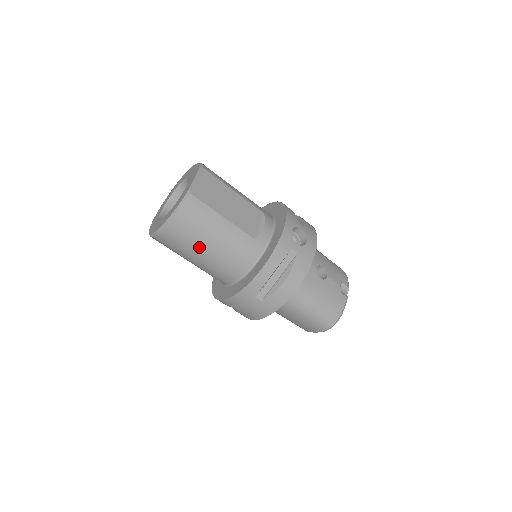
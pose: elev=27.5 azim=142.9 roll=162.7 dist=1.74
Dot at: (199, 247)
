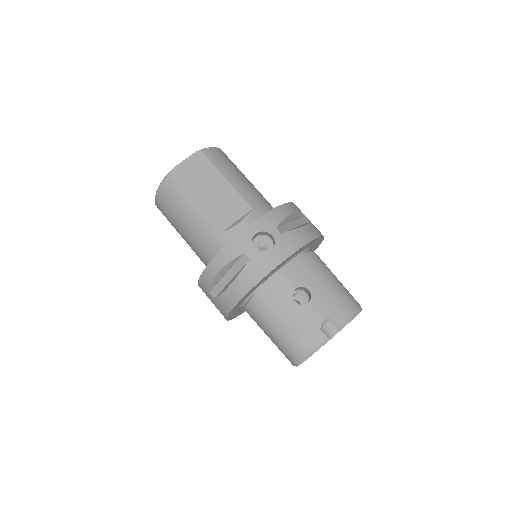
Dot at: (178, 227)
